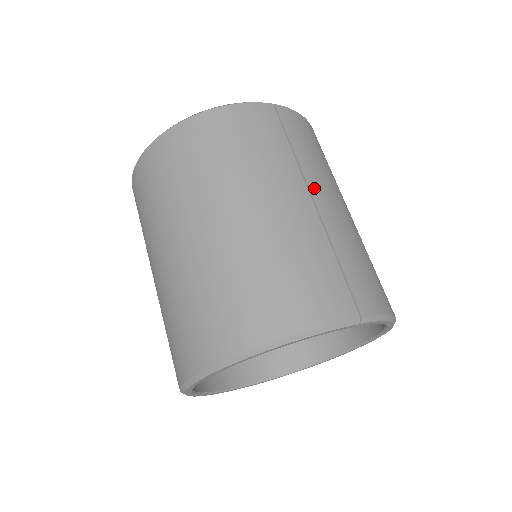
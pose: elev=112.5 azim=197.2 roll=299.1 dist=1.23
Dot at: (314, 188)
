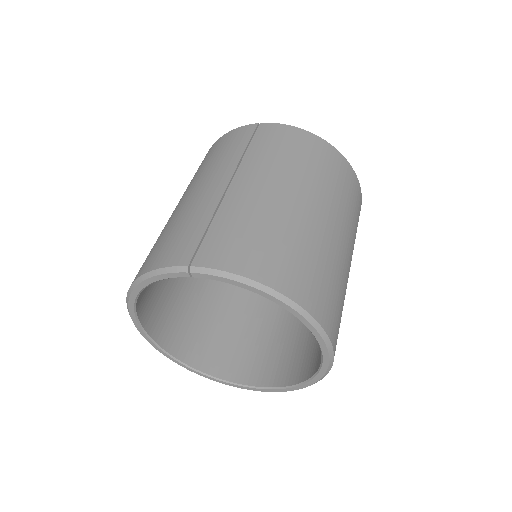
Dot at: (240, 175)
